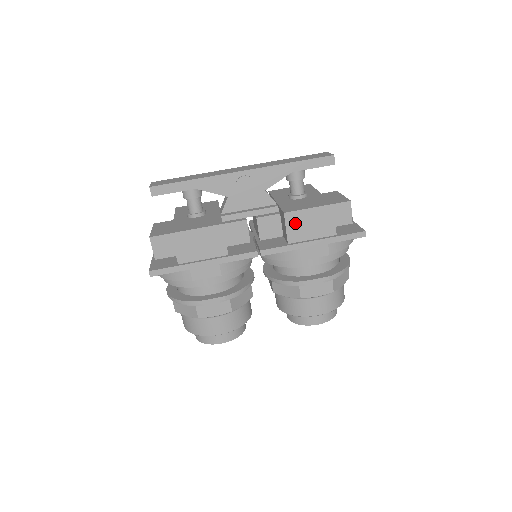
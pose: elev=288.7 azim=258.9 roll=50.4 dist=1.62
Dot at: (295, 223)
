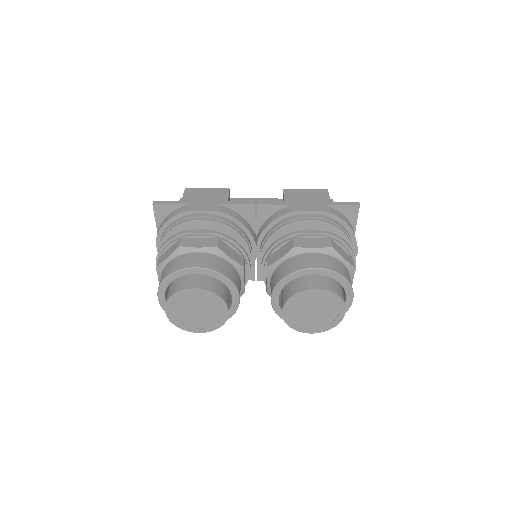
Dot at: (292, 195)
